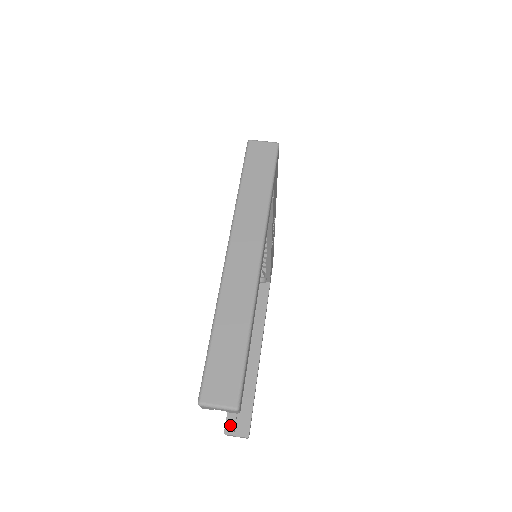
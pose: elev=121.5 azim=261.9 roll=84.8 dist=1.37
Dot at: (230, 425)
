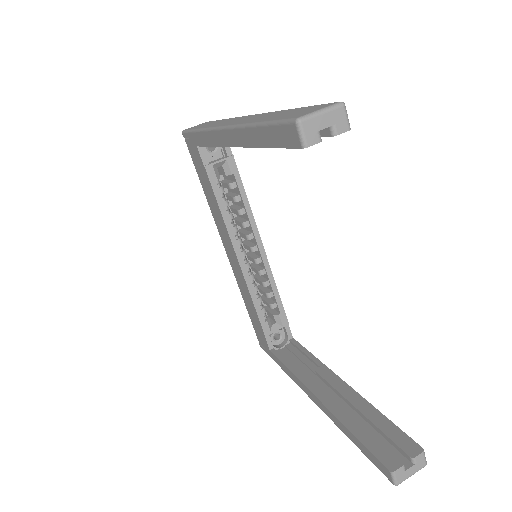
Dot at: (388, 458)
